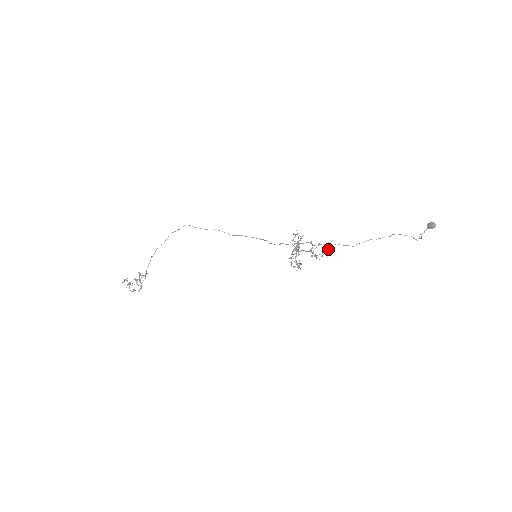
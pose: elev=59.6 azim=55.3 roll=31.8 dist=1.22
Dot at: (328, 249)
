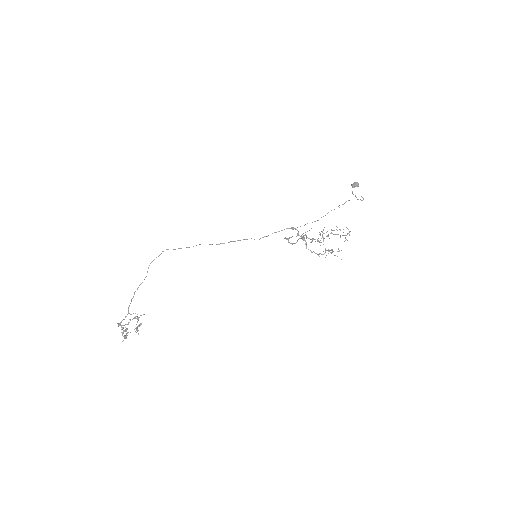
Dot at: occluded
